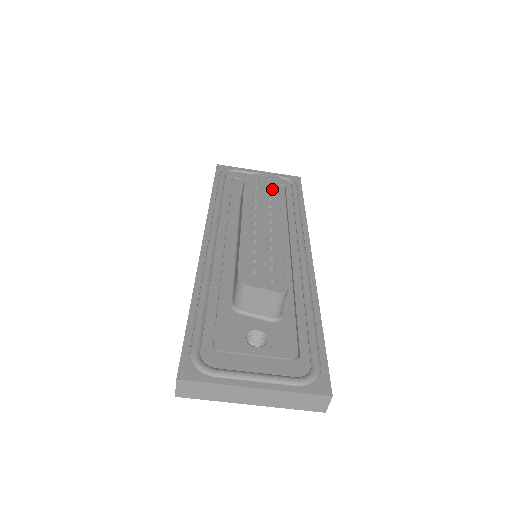
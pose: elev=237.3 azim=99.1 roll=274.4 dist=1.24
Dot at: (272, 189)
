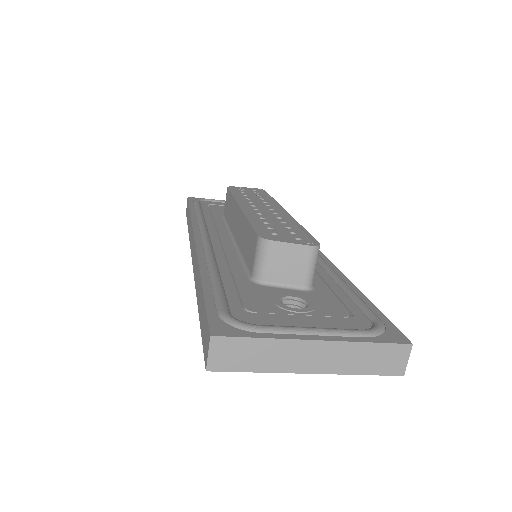
Dot at: (260, 194)
